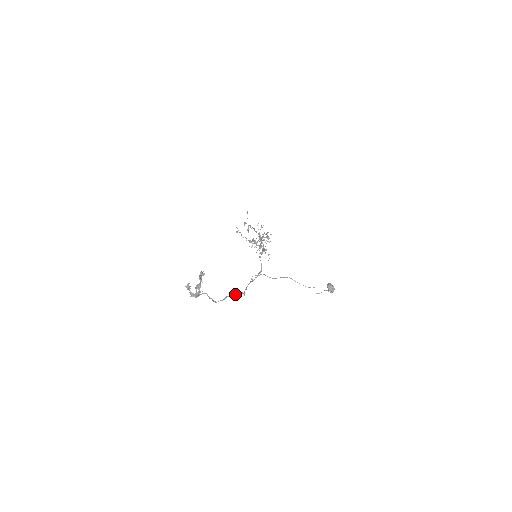
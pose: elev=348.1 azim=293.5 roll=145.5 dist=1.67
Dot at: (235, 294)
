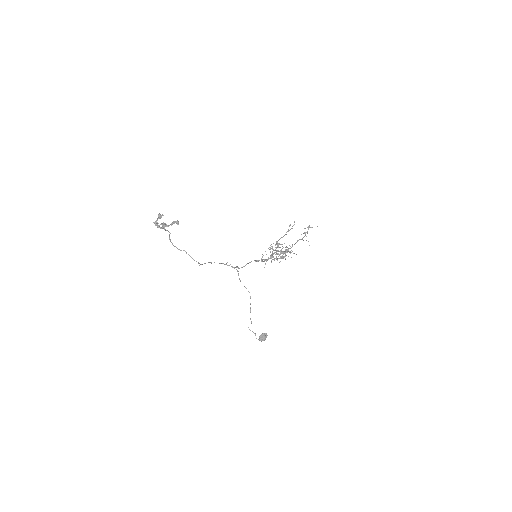
Dot at: occluded
